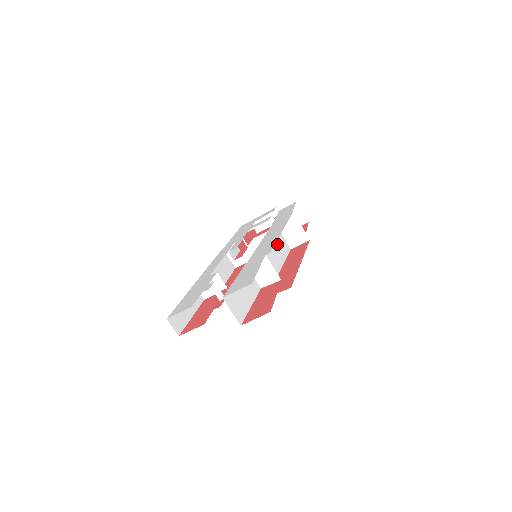
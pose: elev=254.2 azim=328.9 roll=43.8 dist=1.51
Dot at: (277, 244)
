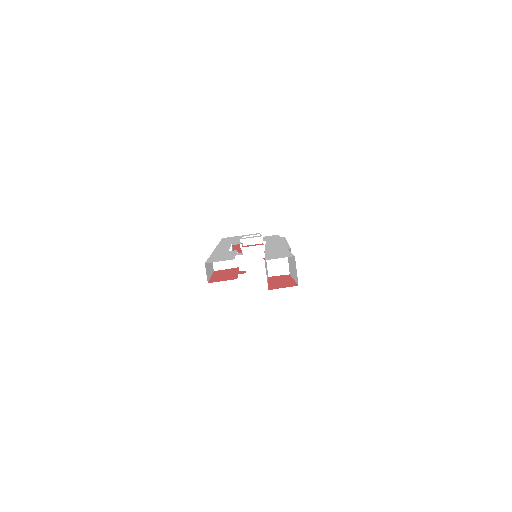
Dot at: occluded
